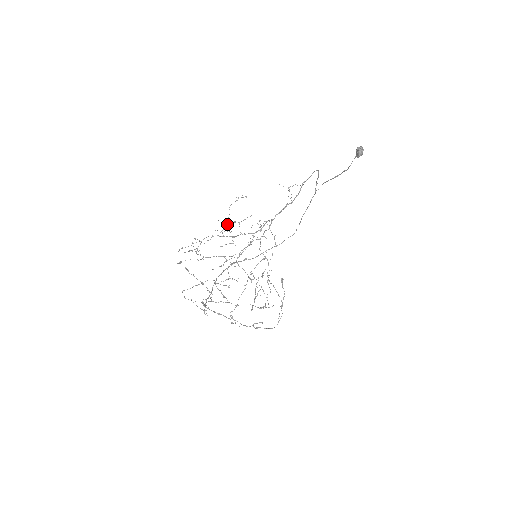
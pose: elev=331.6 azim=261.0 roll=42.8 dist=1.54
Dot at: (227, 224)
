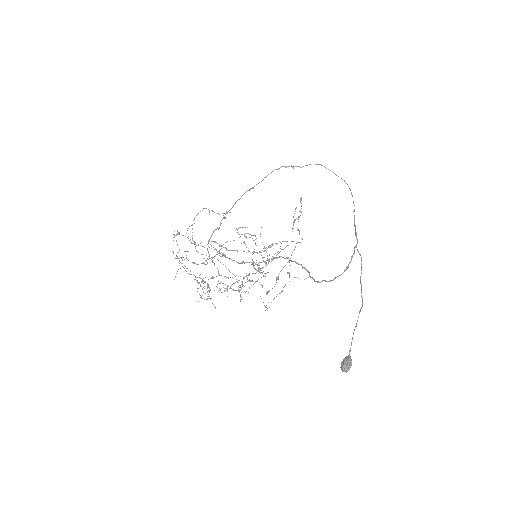
Dot at: (200, 284)
